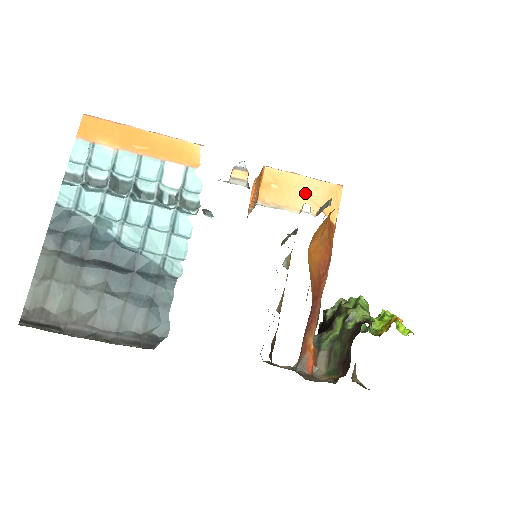
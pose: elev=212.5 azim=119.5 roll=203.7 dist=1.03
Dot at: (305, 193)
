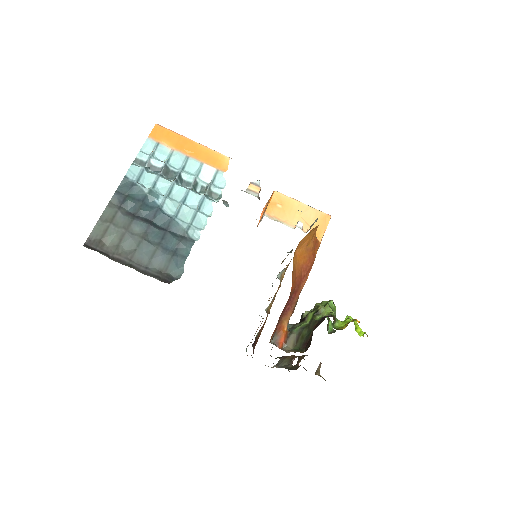
Dot at: (301, 215)
